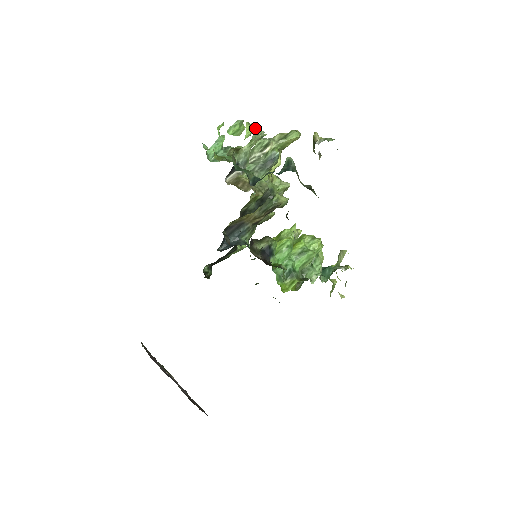
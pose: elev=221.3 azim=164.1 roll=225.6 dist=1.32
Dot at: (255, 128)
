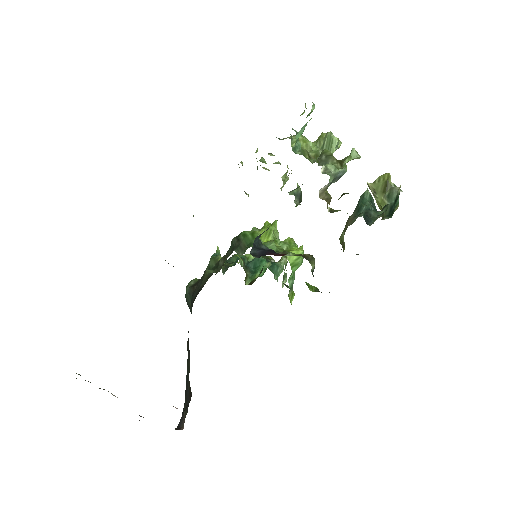
Dot at: occluded
